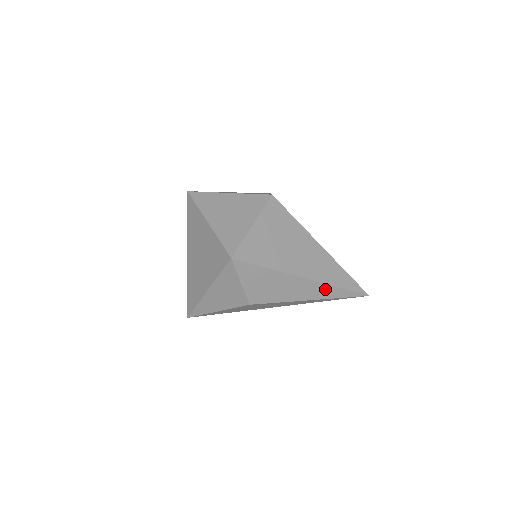
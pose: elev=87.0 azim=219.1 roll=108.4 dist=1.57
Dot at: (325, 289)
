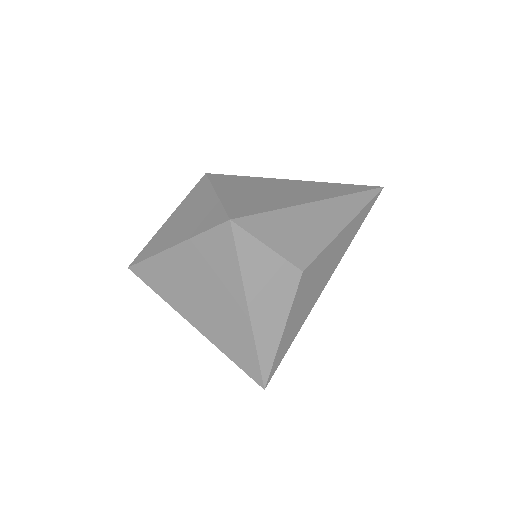
Dot at: (345, 203)
